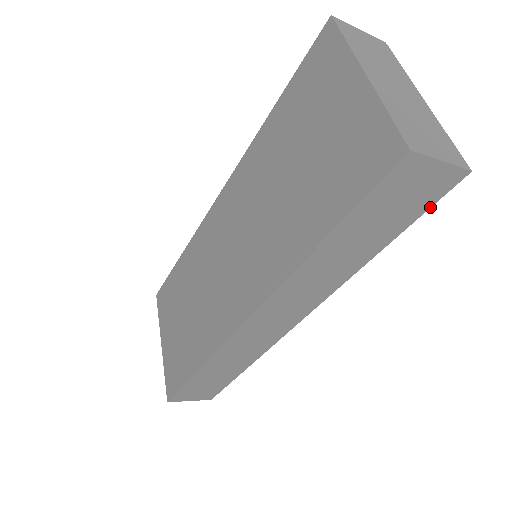
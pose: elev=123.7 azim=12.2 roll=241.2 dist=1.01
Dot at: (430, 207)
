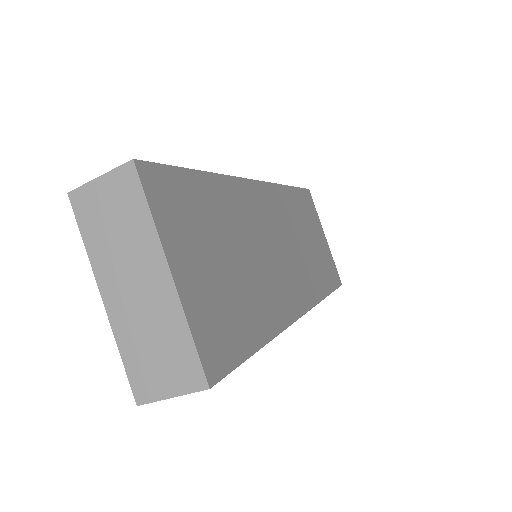
Dot at: (233, 369)
